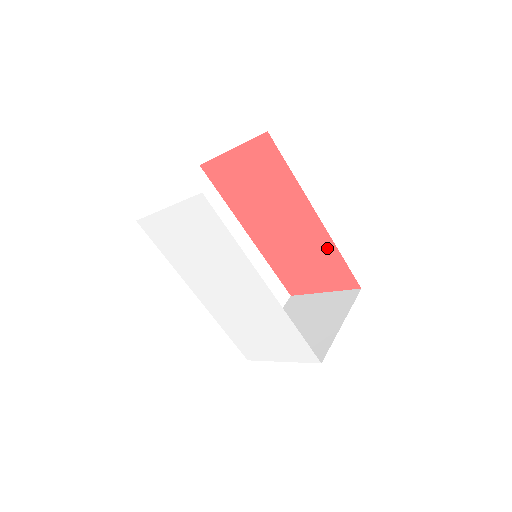
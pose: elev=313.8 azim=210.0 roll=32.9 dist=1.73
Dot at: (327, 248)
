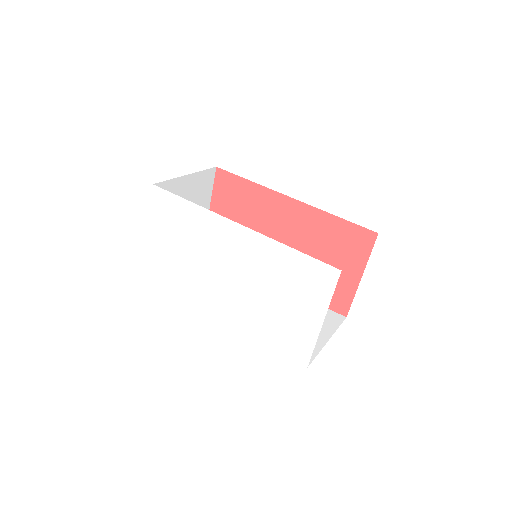
Dot at: (321, 222)
